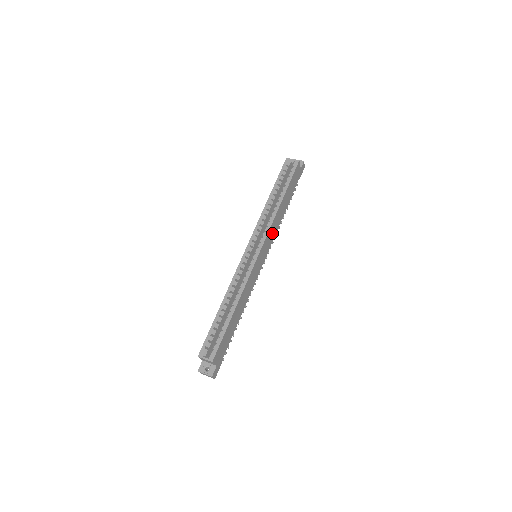
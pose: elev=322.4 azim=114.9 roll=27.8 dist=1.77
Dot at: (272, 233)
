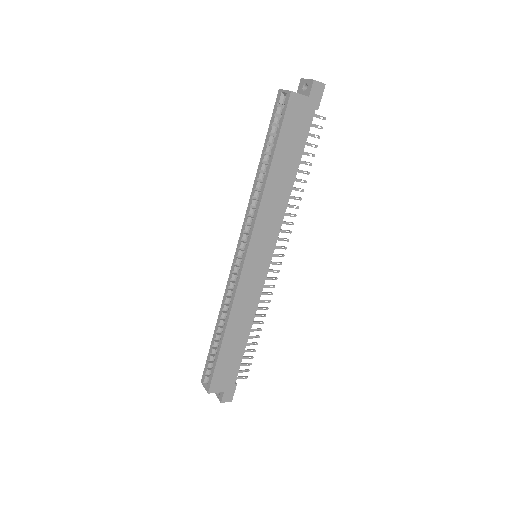
Dot at: (270, 221)
